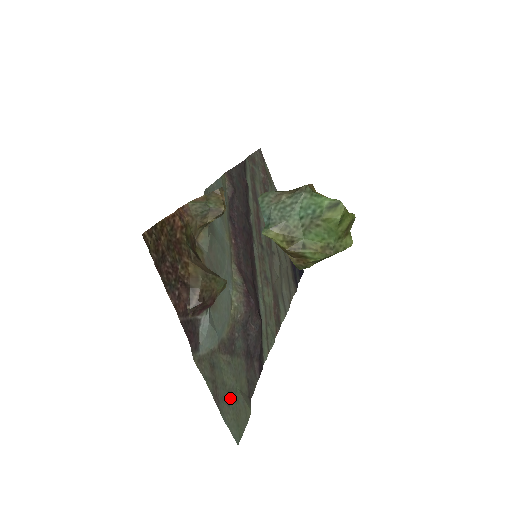
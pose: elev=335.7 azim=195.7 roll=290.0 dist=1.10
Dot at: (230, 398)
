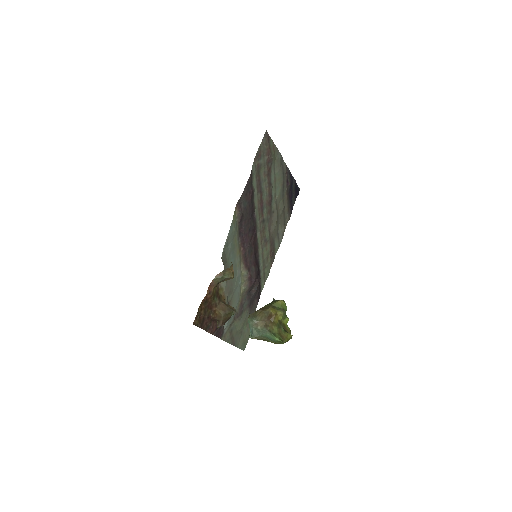
Dot at: (240, 335)
